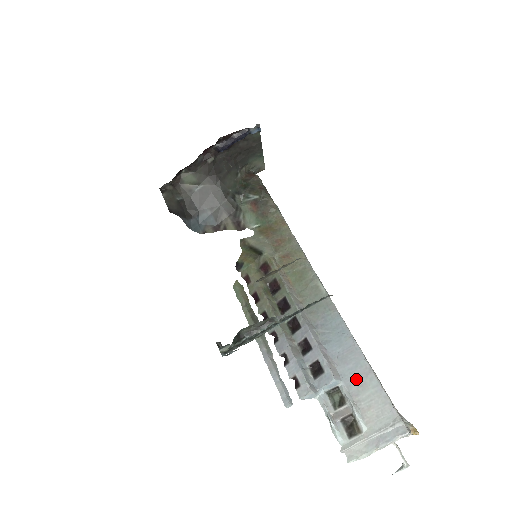
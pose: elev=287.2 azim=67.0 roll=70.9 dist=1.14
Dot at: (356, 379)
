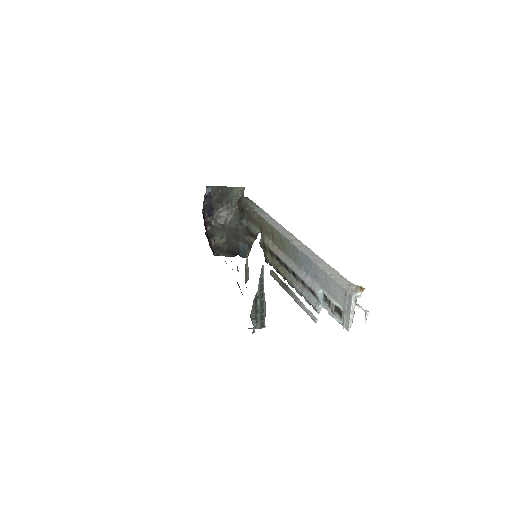
Dot at: (325, 283)
